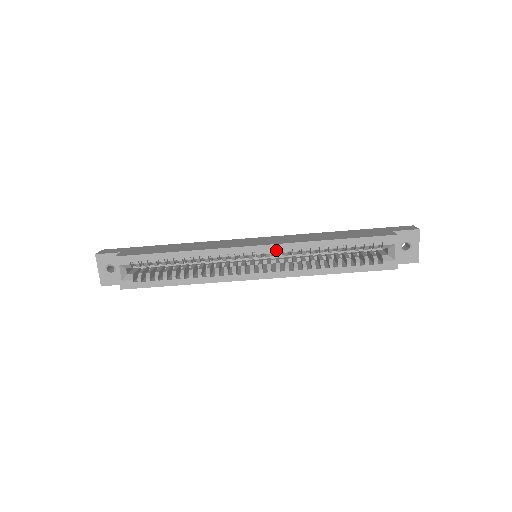
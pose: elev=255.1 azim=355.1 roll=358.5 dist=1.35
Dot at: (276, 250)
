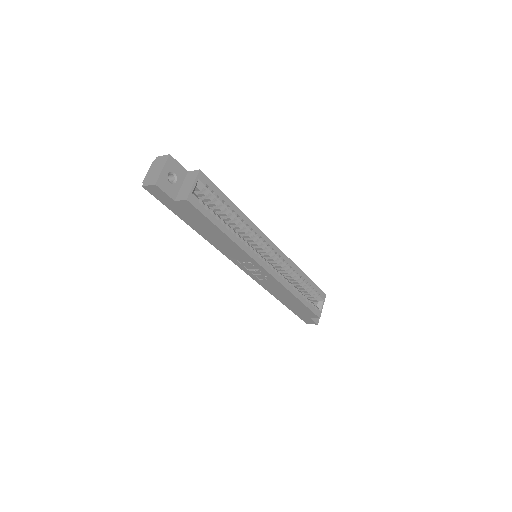
Dot at: (282, 257)
